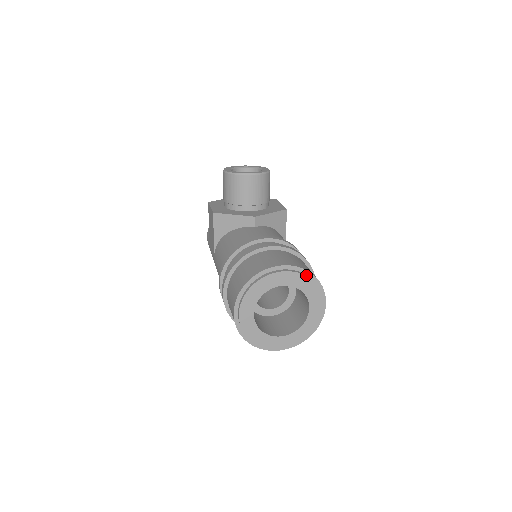
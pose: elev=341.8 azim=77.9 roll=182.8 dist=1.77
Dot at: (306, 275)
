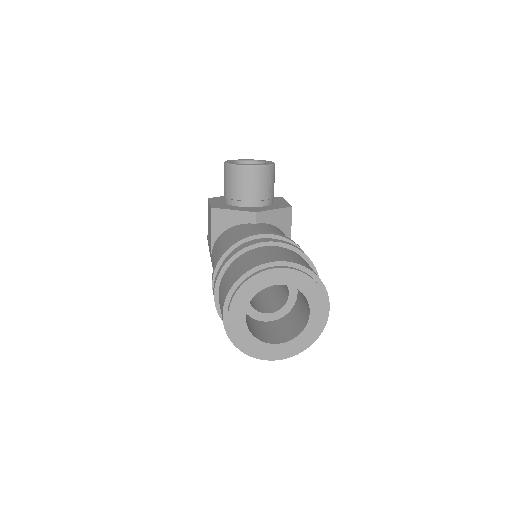
Dot at: (306, 273)
